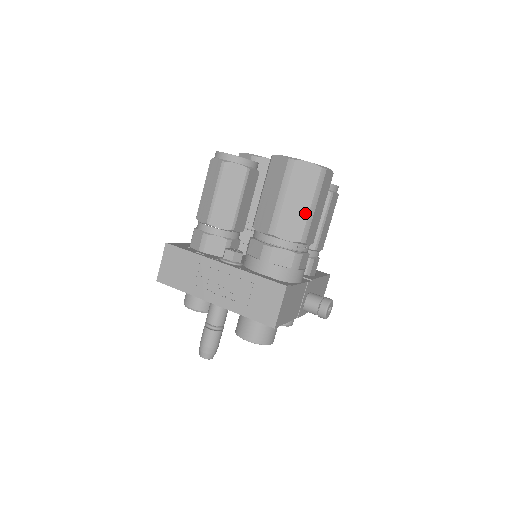
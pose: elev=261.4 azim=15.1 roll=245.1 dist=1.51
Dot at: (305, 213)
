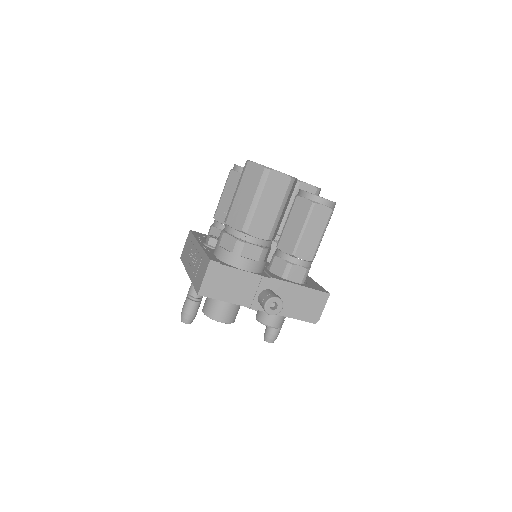
Dot at: (248, 206)
